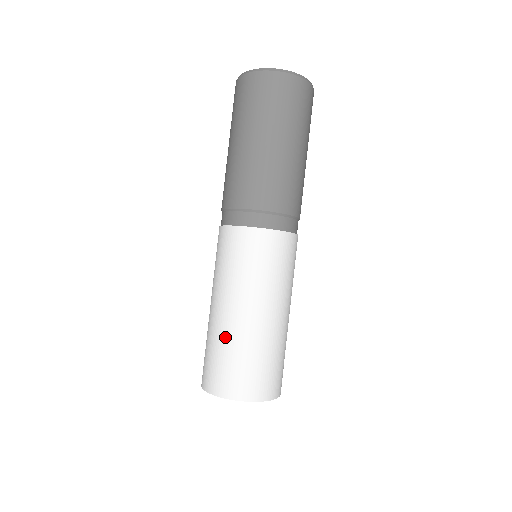
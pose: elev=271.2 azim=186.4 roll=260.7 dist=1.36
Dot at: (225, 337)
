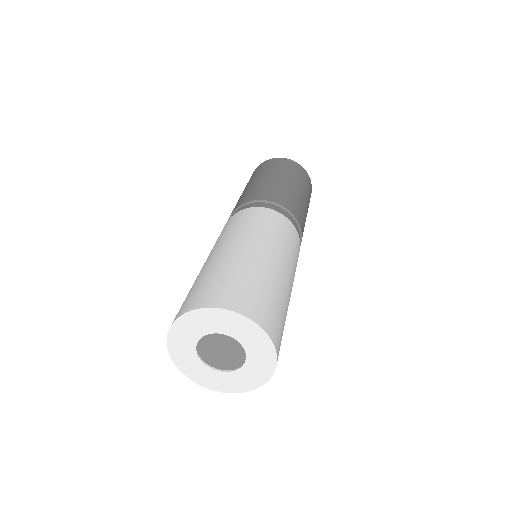
Dot at: (228, 263)
